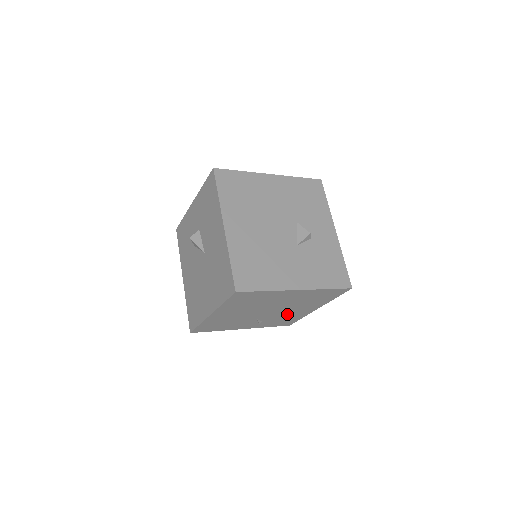
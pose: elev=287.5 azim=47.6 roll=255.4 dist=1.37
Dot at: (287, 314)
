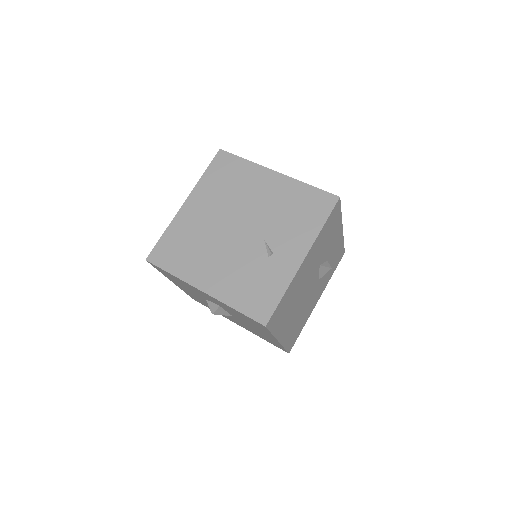
Dot at: occluded
